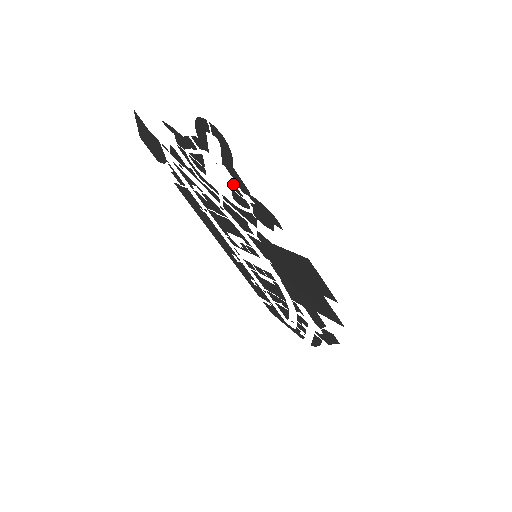
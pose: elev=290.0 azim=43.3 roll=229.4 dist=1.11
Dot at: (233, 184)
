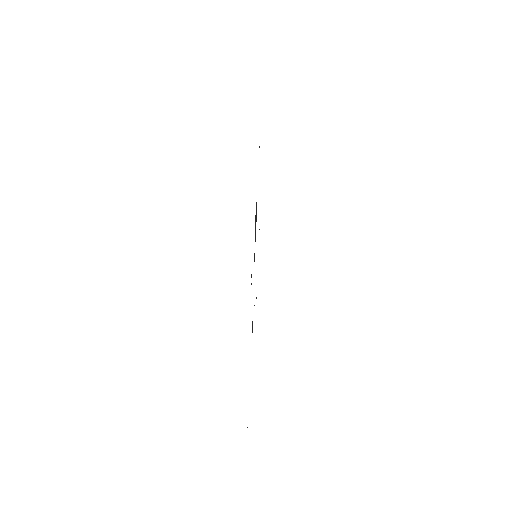
Dot at: occluded
